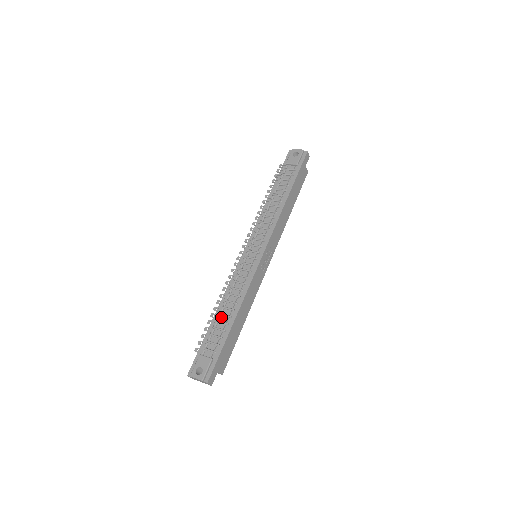
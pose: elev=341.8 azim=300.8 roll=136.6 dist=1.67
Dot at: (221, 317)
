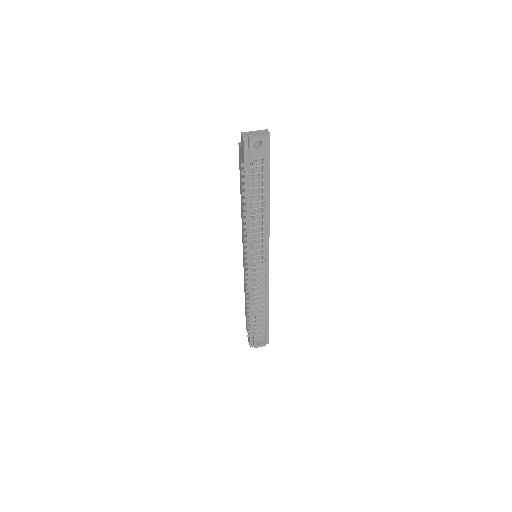
Dot at: (256, 312)
